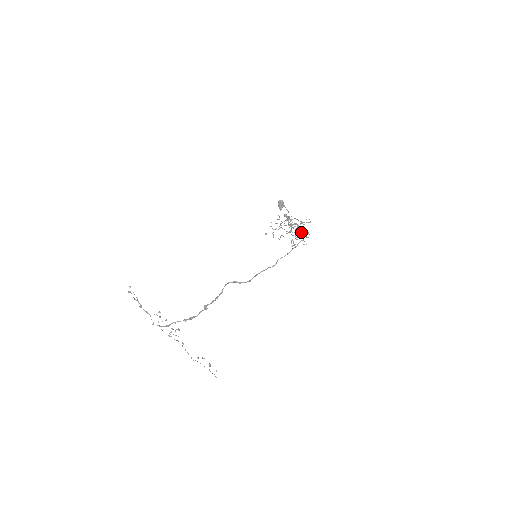
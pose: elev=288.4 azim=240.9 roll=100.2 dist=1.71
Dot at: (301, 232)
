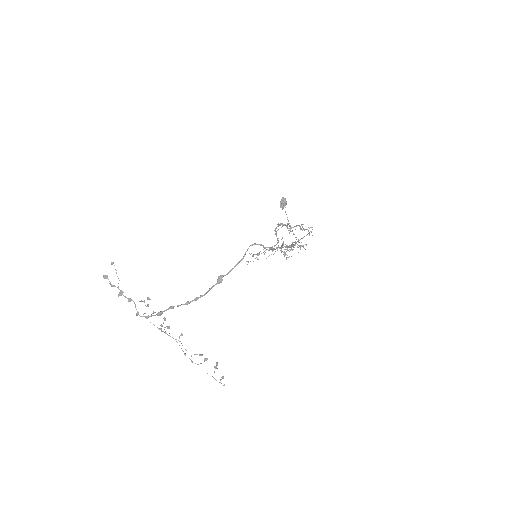
Dot at: (306, 229)
